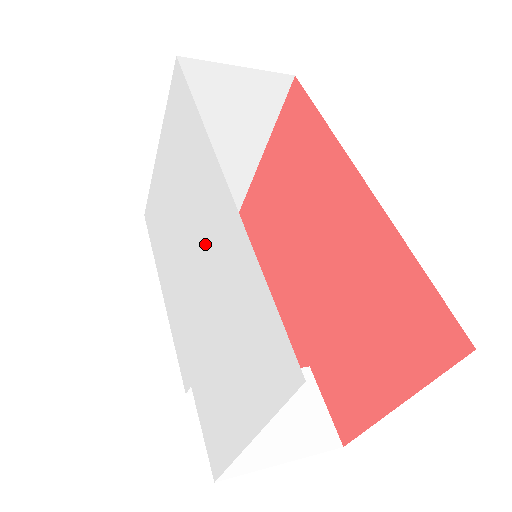
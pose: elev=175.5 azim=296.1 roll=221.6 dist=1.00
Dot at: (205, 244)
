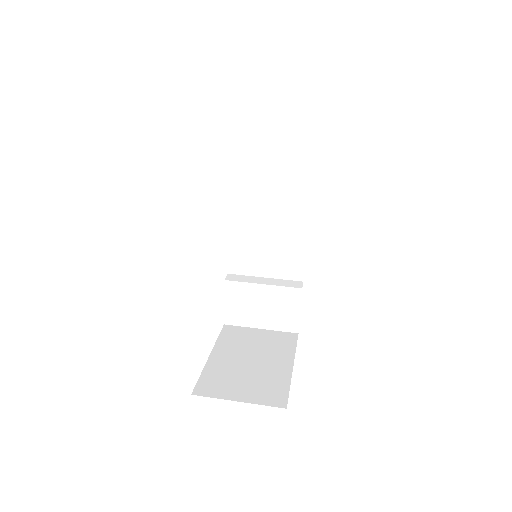
Dot at: occluded
